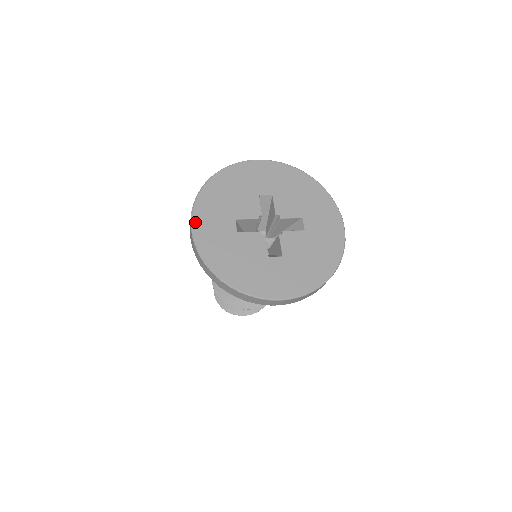
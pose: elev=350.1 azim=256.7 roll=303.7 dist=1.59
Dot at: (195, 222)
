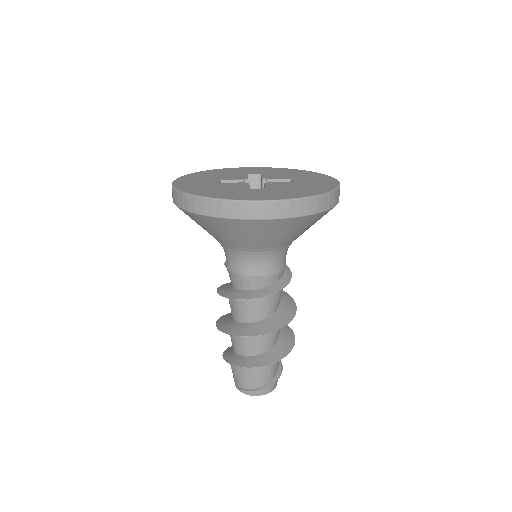
Dot at: (177, 180)
